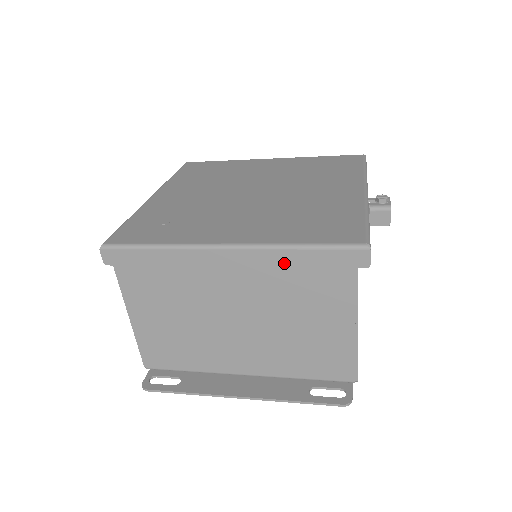
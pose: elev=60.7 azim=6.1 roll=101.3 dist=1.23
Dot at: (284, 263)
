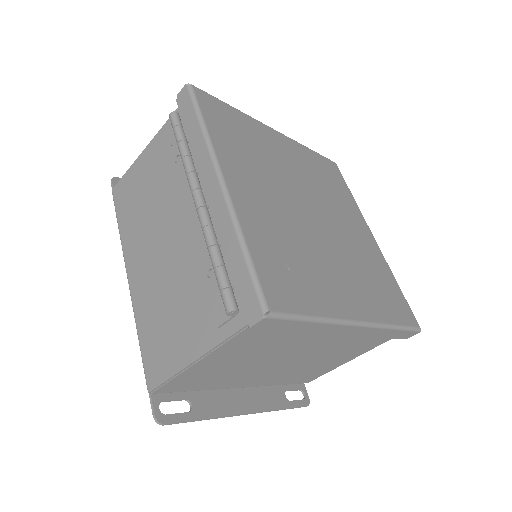
Dot at: (376, 335)
